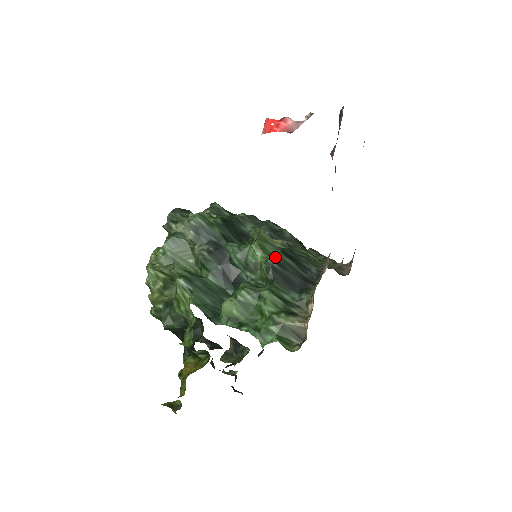
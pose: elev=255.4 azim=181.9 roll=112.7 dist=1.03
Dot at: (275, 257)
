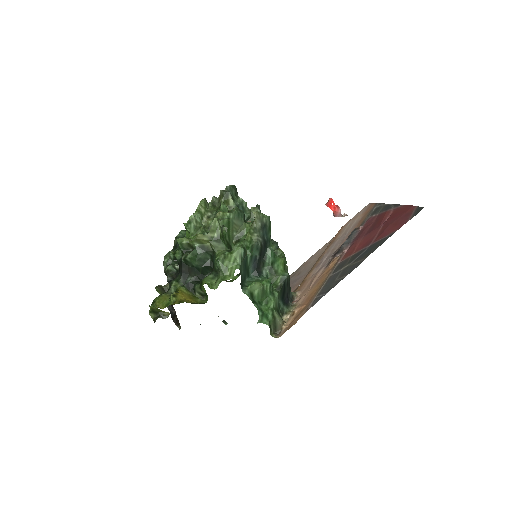
Dot at: occluded
